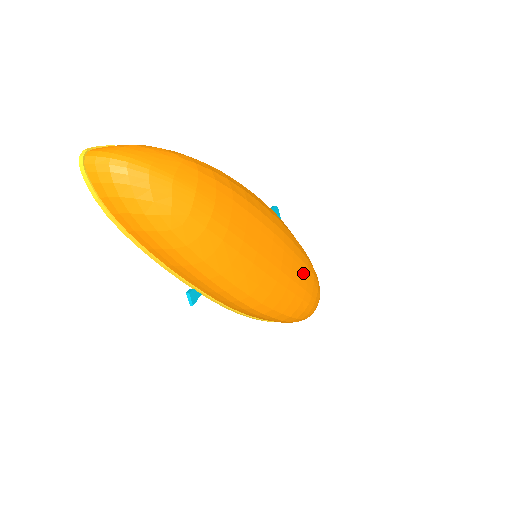
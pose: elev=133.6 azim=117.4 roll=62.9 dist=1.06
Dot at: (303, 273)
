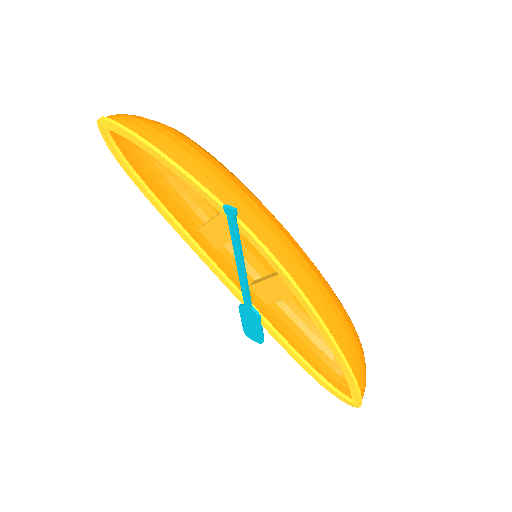
Dot at: occluded
